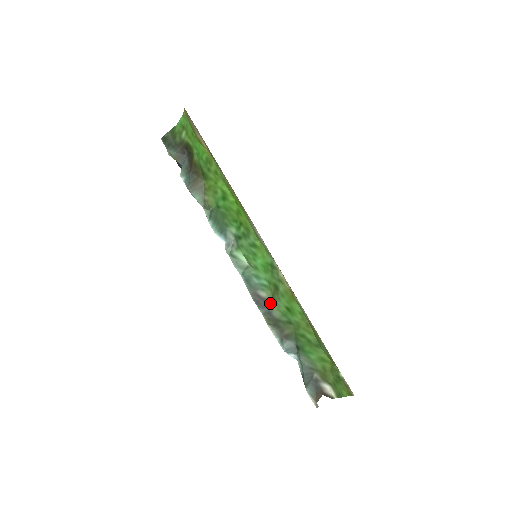
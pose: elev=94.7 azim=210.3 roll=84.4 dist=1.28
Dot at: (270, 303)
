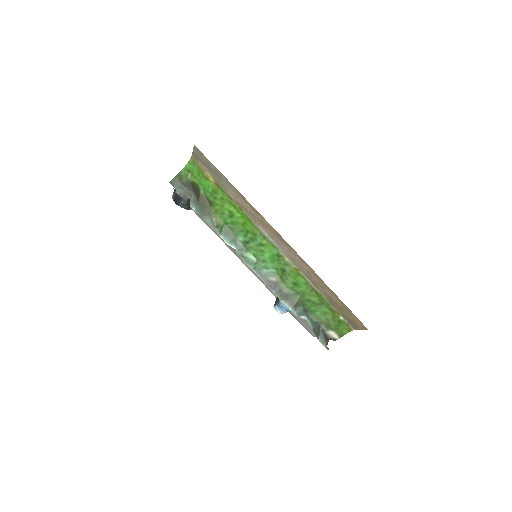
Dot at: (279, 284)
